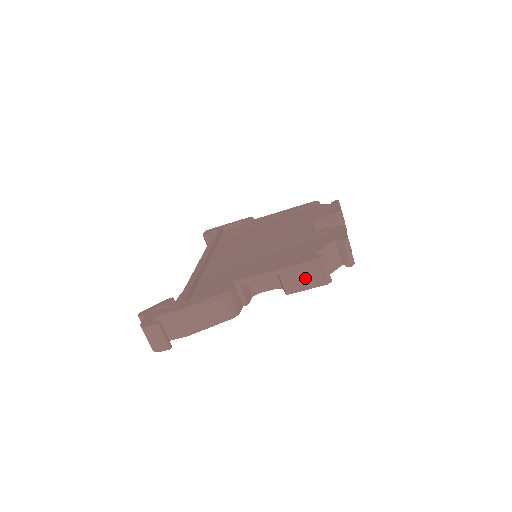
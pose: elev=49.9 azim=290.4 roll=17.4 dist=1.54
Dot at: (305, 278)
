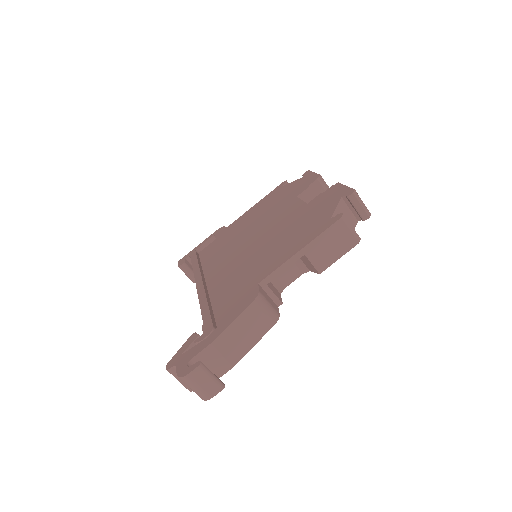
Dot at: (333, 246)
